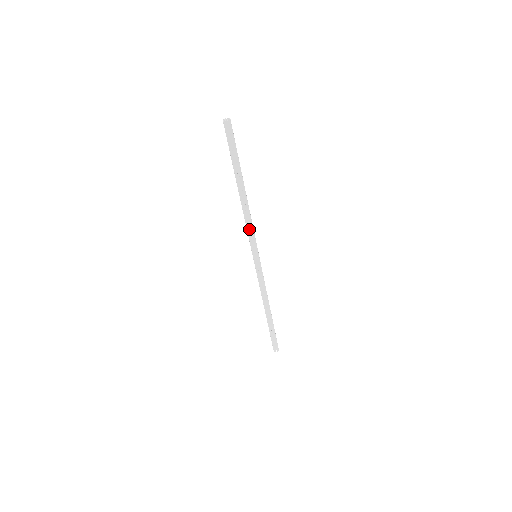
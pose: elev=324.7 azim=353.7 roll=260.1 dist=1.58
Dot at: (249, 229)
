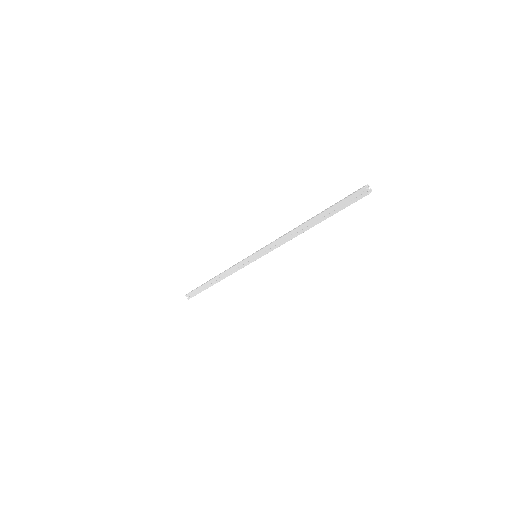
Dot at: (279, 246)
